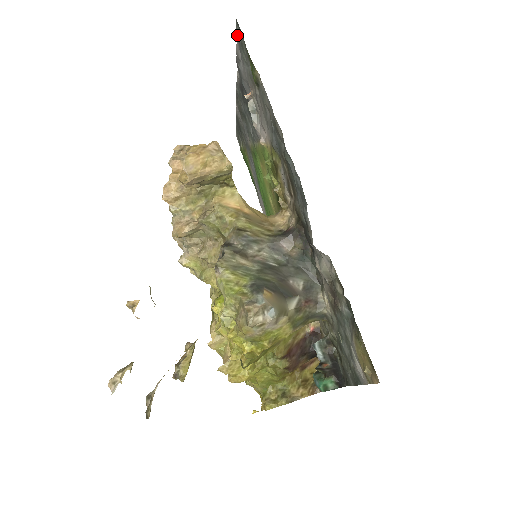
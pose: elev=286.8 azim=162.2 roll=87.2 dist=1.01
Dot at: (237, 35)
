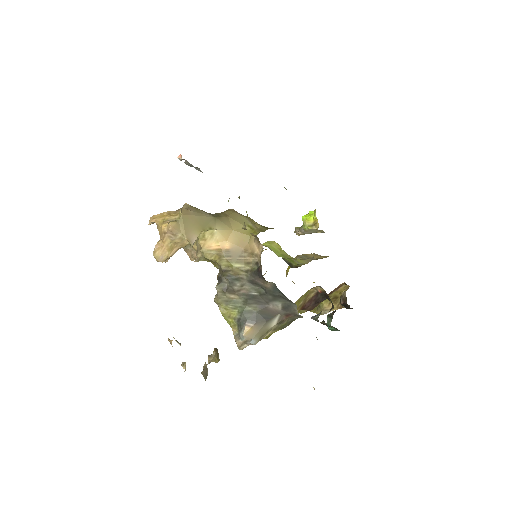
Dot at: occluded
